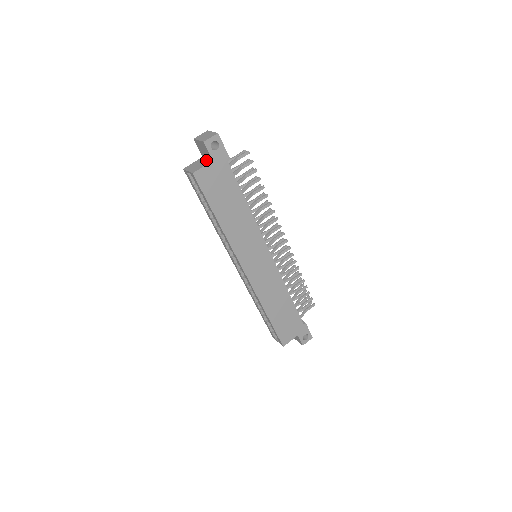
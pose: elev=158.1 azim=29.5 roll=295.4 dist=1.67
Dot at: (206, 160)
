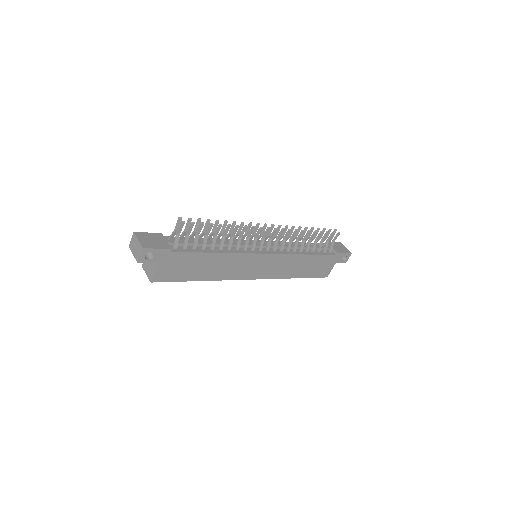
Dot at: occluded
